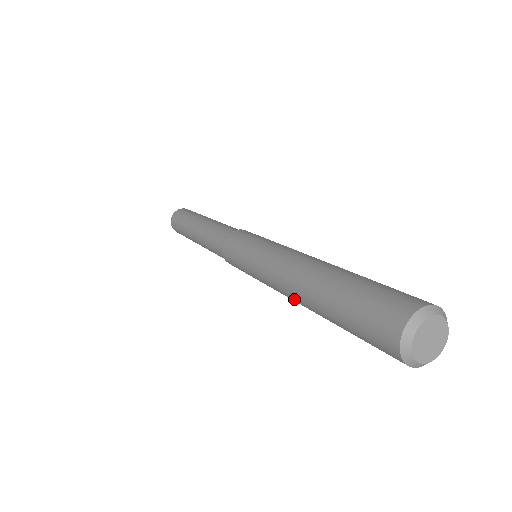
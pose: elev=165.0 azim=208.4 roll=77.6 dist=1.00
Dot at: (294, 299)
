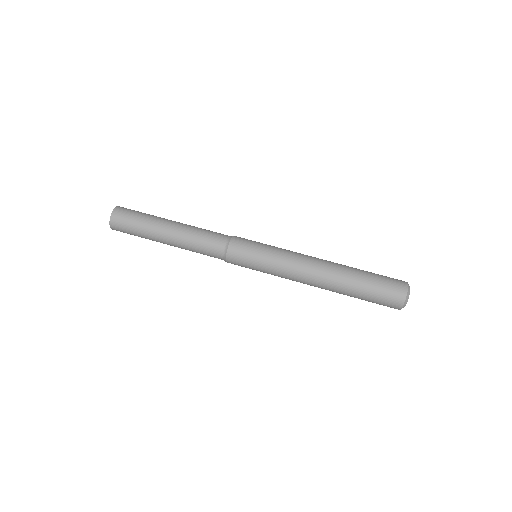
Dot at: (318, 285)
